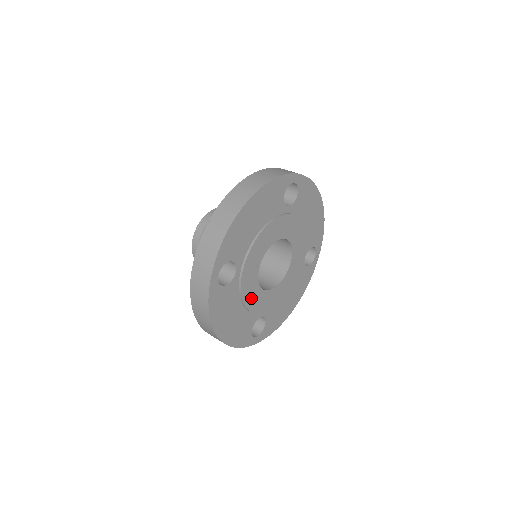
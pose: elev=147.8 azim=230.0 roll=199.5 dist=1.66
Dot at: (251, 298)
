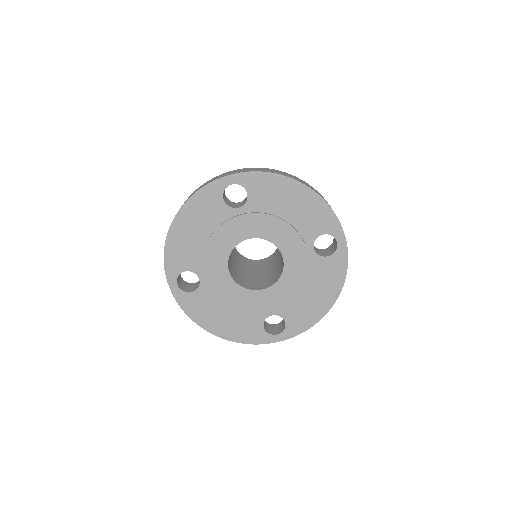
Dot at: (217, 246)
